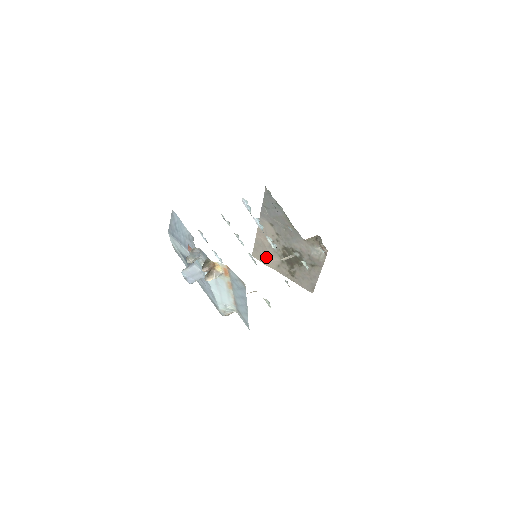
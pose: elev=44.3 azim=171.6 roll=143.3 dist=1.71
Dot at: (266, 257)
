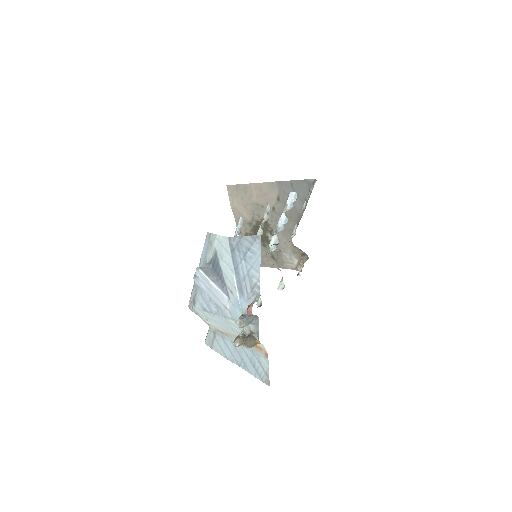
Dot at: (239, 204)
